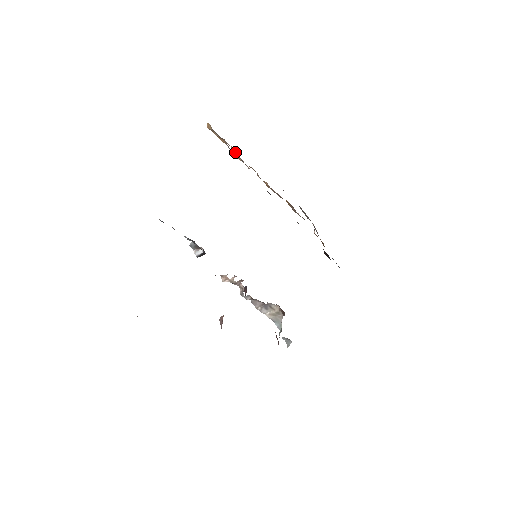
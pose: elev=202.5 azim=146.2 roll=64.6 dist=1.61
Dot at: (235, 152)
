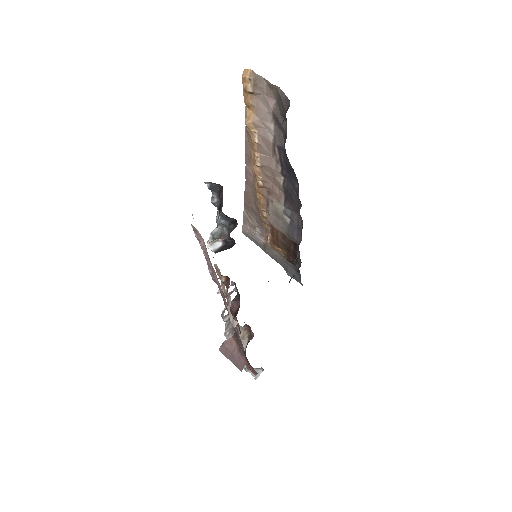
Dot at: (257, 117)
